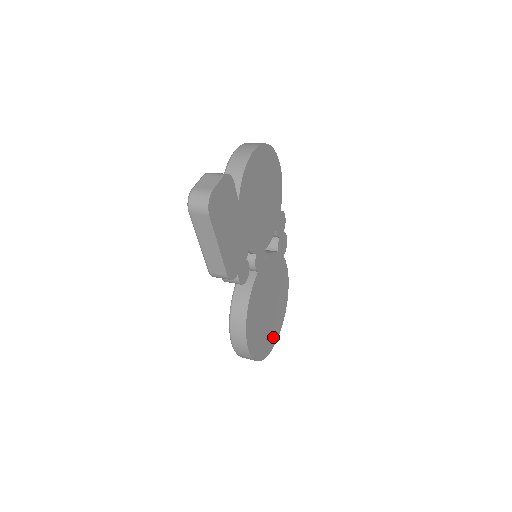
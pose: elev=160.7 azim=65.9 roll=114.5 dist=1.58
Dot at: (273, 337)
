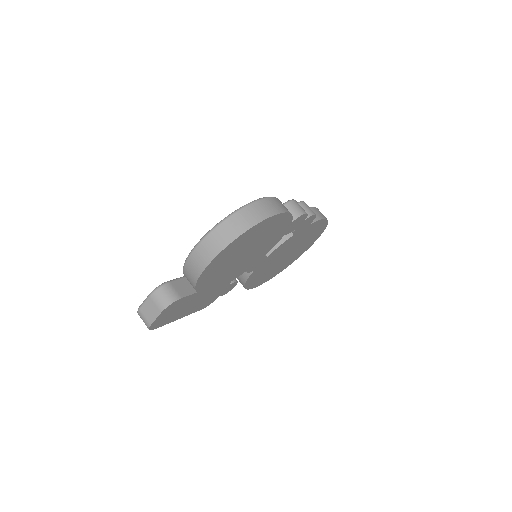
Dot at: (301, 252)
